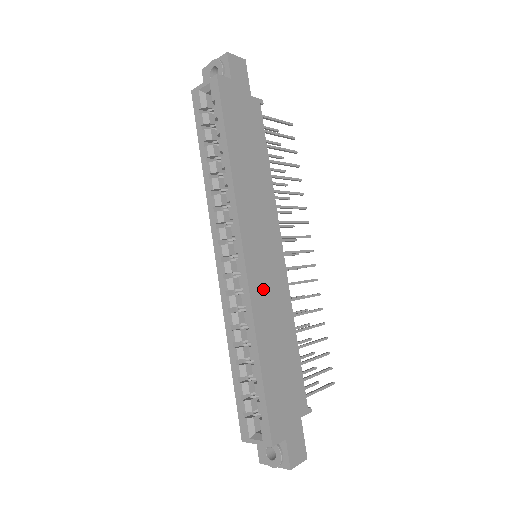
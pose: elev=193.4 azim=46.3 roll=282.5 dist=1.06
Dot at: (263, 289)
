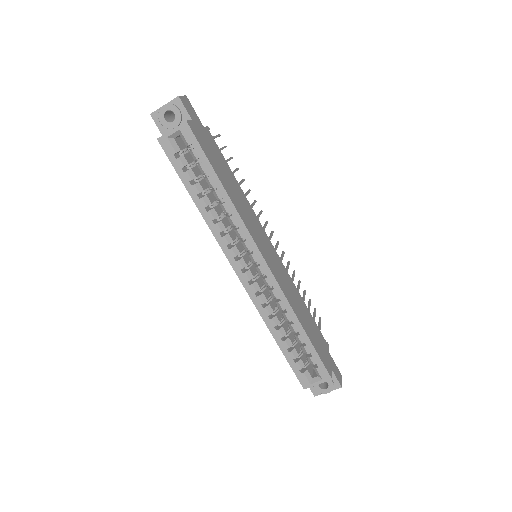
Dot at: (281, 279)
